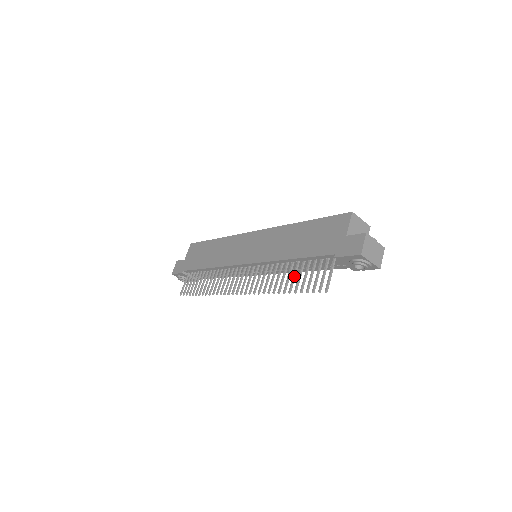
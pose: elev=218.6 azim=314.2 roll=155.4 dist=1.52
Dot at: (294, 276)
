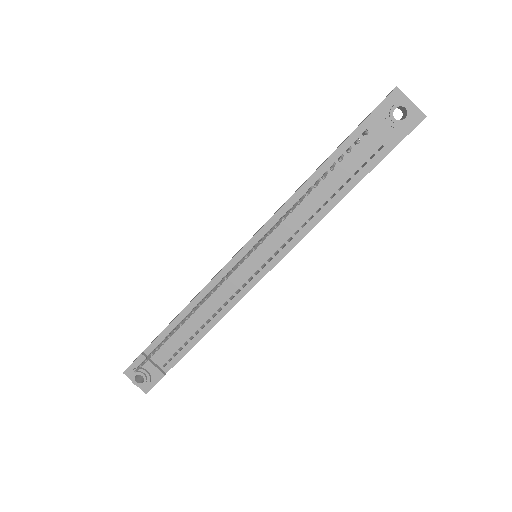
Dot at: (316, 182)
